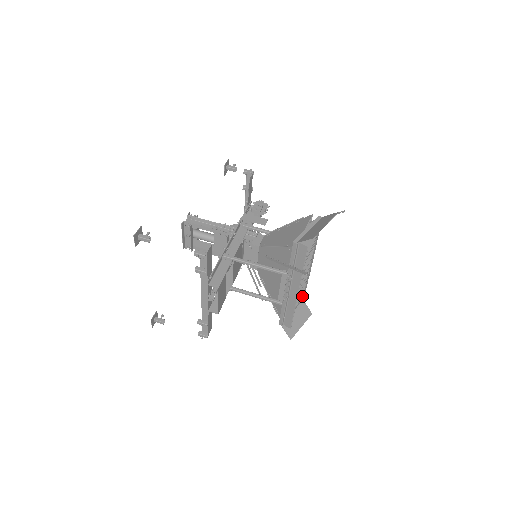
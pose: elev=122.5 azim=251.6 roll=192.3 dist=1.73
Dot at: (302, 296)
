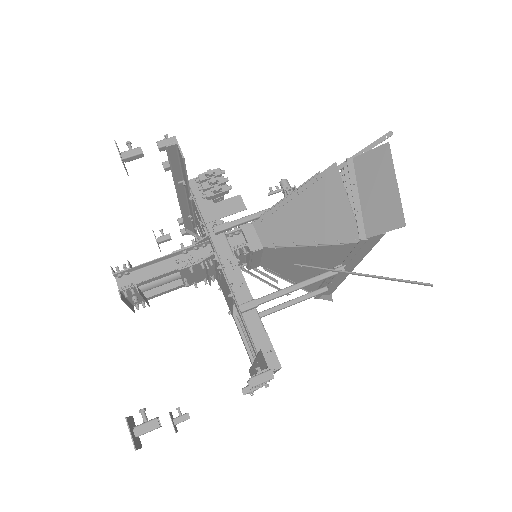
Dot at: occluded
